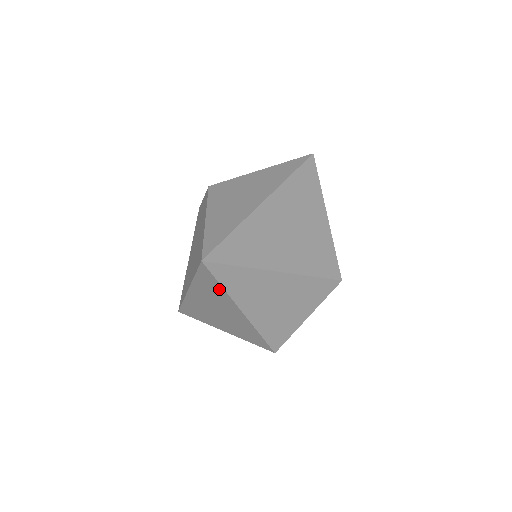
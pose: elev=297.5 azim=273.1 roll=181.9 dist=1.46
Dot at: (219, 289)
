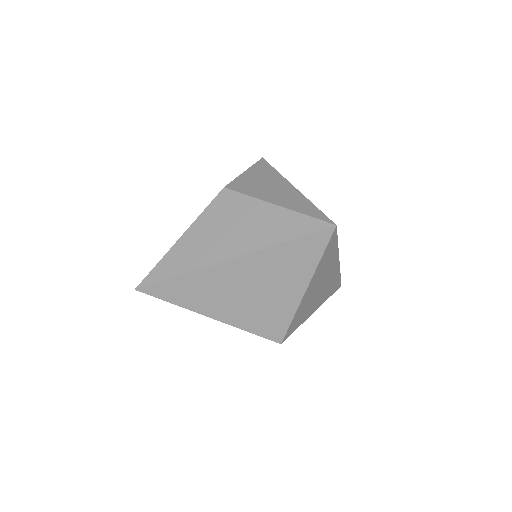
Dot at: occluded
